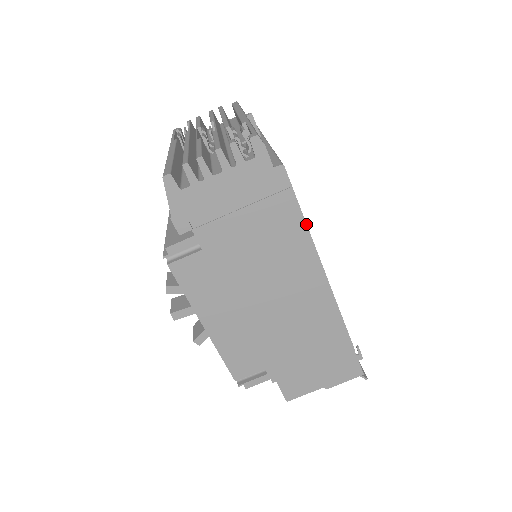
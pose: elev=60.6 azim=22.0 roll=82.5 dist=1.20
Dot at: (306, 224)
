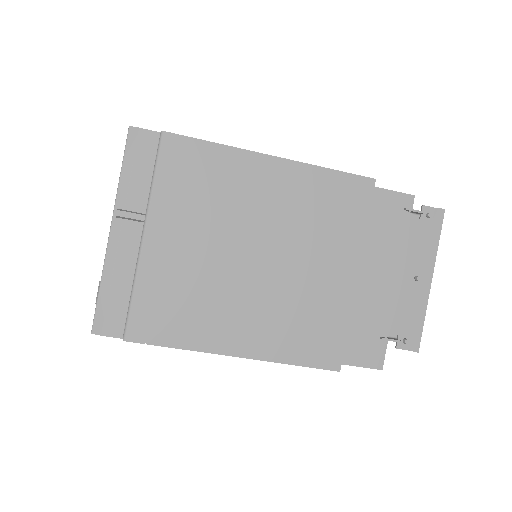
Dot at: occluded
